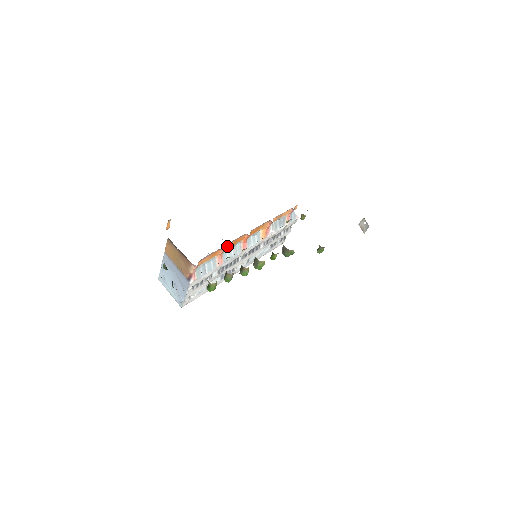
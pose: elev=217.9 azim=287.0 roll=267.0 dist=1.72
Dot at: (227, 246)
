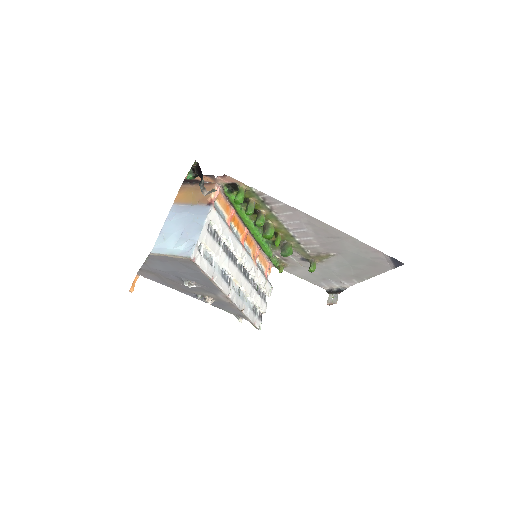
Dot at: (234, 218)
